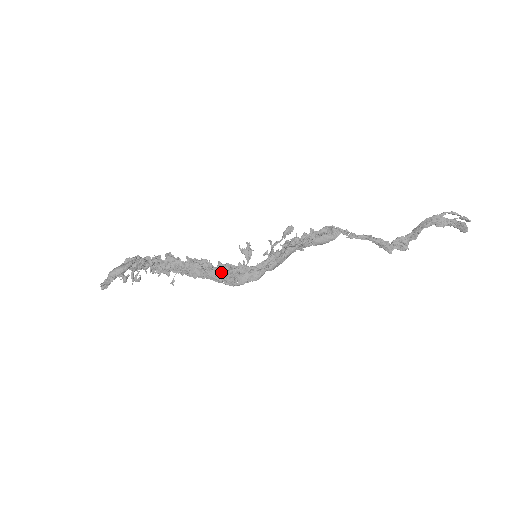
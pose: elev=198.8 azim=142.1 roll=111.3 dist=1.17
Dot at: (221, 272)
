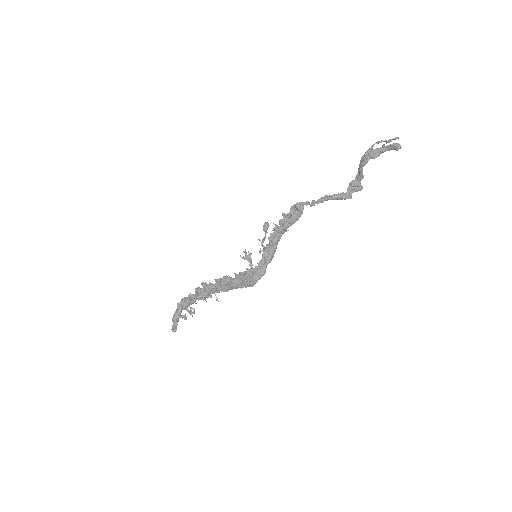
Dot at: (239, 281)
